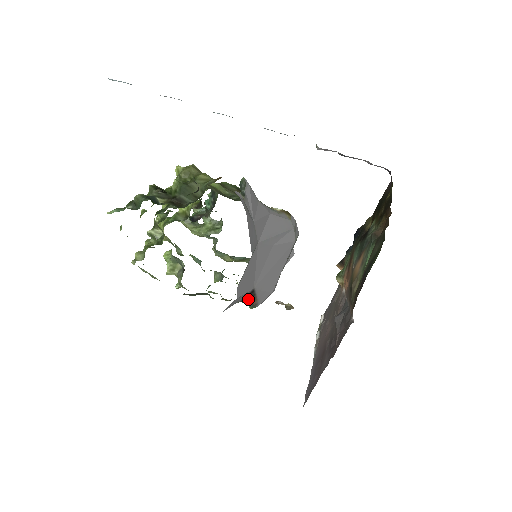
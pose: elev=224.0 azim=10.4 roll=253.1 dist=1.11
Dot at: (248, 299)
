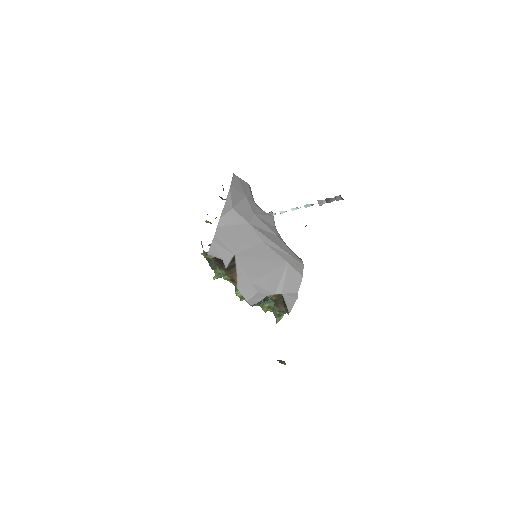
Dot at: (231, 269)
